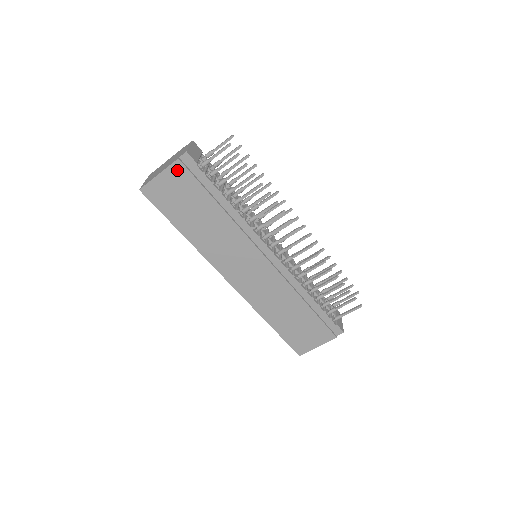
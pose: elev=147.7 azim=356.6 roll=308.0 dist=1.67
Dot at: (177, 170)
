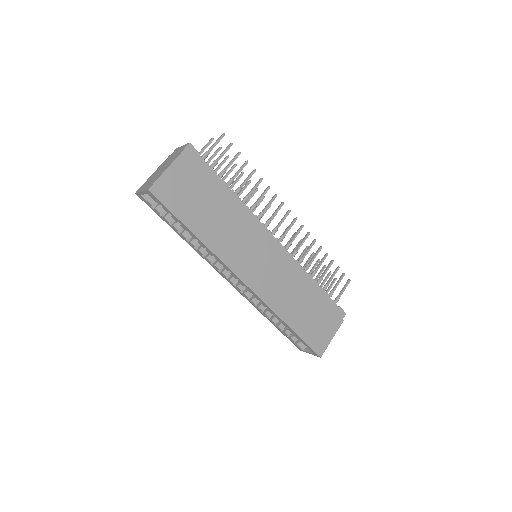
Dot at: (184, 162)
